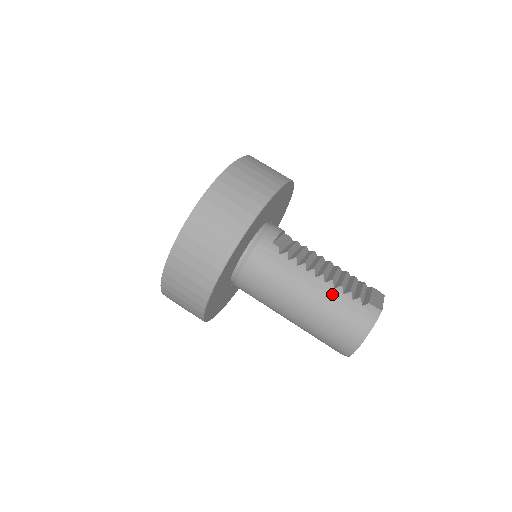
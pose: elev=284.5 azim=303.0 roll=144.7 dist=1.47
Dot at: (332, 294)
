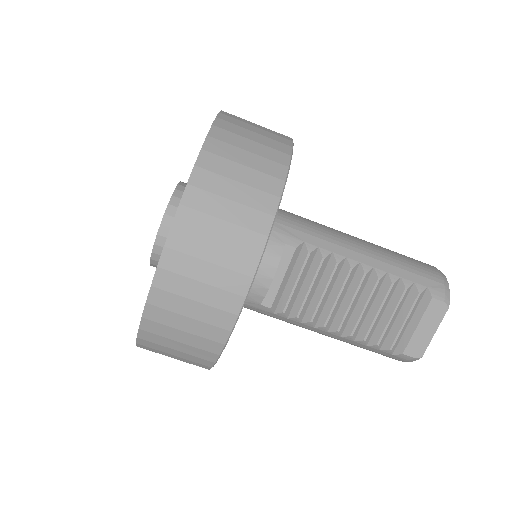
Dot at: (352, 343)
